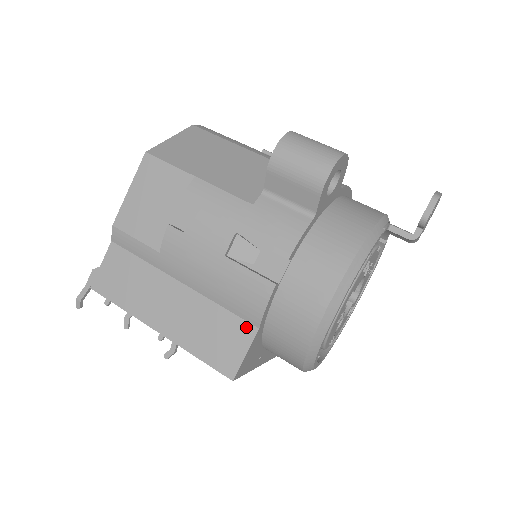
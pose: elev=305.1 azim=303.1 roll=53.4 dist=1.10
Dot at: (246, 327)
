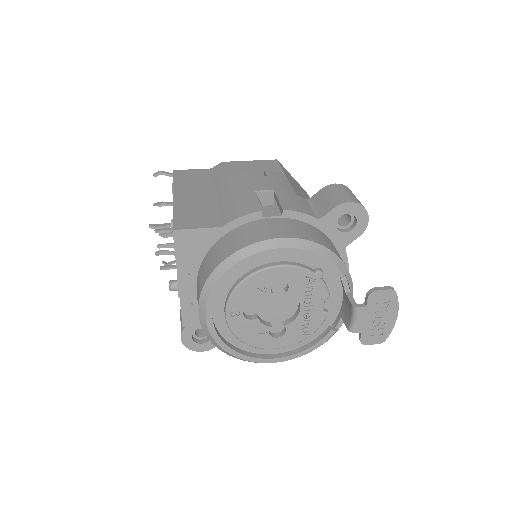
Dot at: (217, 222)
